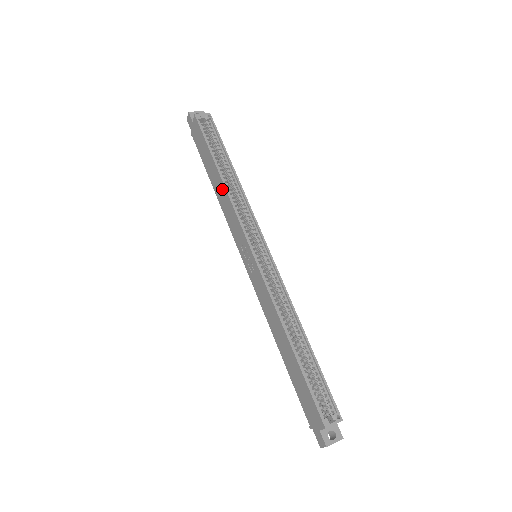
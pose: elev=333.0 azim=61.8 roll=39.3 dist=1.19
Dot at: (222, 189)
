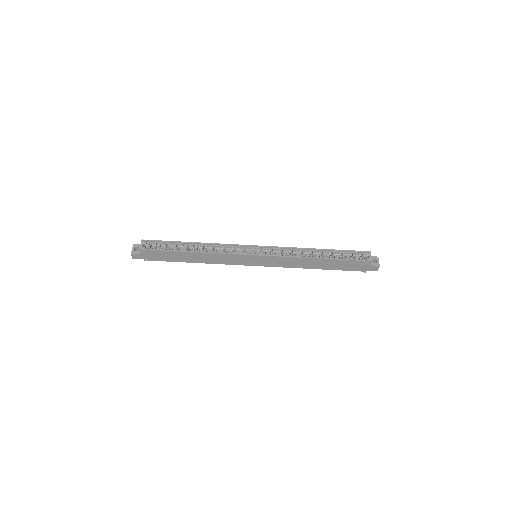
Dot at: (203, 256)
